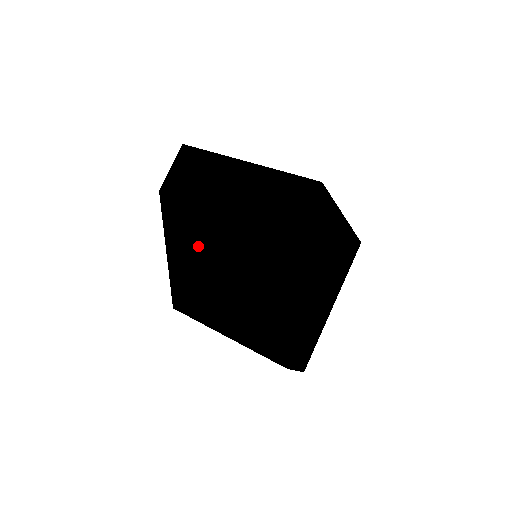
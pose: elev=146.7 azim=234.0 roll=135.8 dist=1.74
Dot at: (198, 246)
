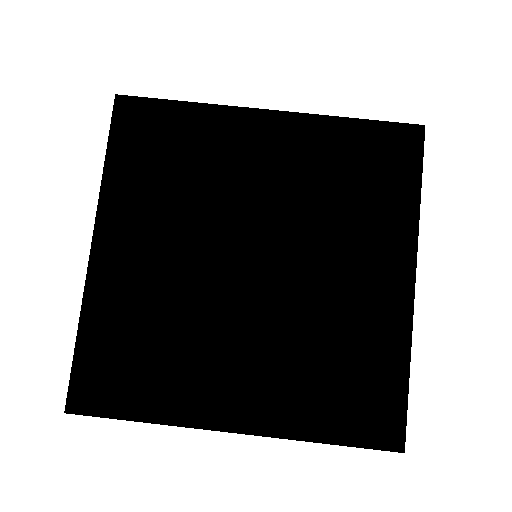
Dot at: occluded
